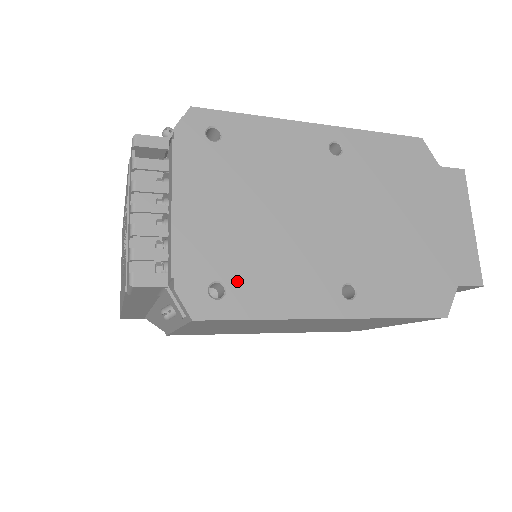
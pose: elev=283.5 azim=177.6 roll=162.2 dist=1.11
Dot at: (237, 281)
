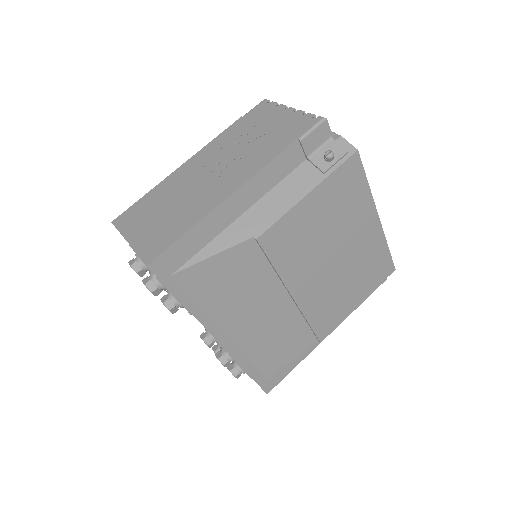
Dot at: occluded
